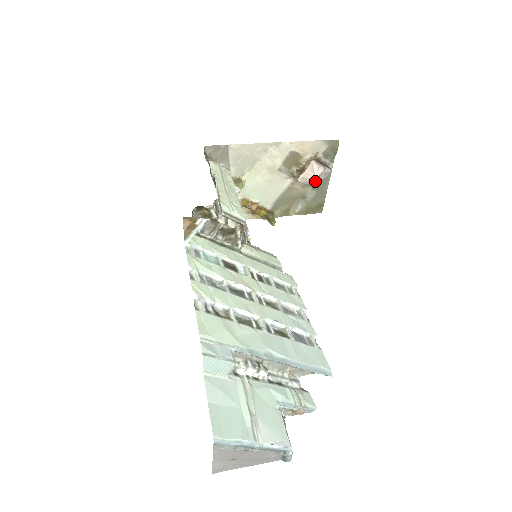
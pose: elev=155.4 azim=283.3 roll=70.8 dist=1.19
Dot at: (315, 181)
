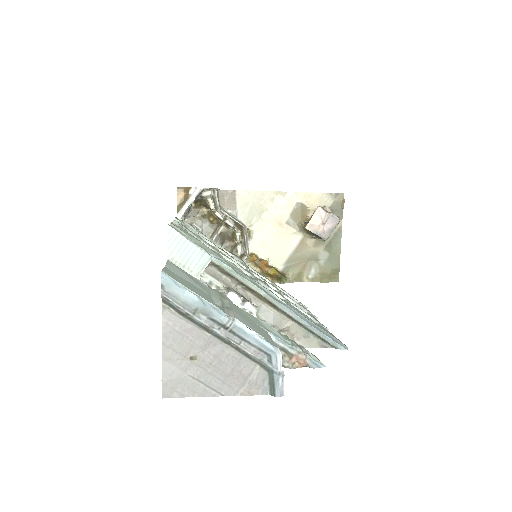
Dot at: (324, 229)
